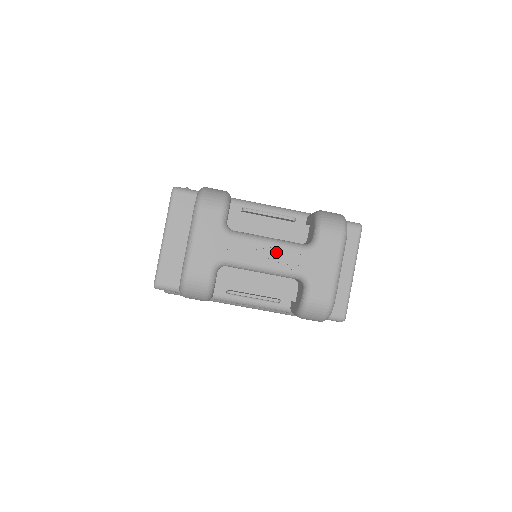
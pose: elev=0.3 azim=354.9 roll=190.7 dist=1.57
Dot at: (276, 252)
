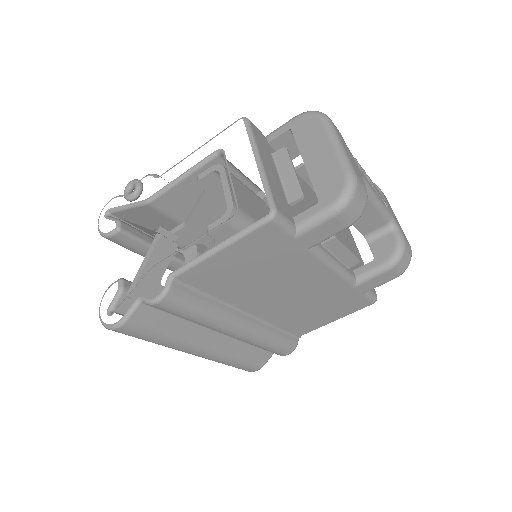
Dot at: (376, 189)
